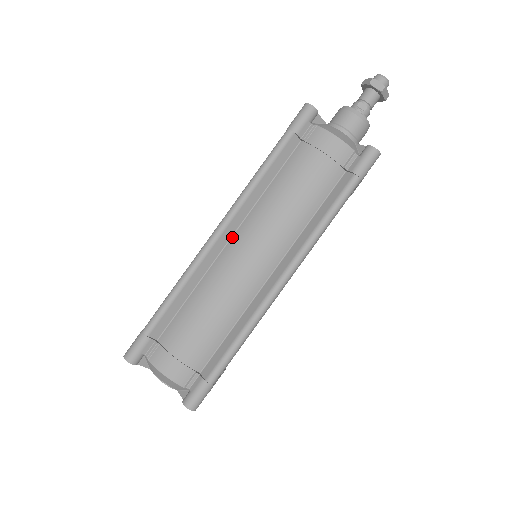
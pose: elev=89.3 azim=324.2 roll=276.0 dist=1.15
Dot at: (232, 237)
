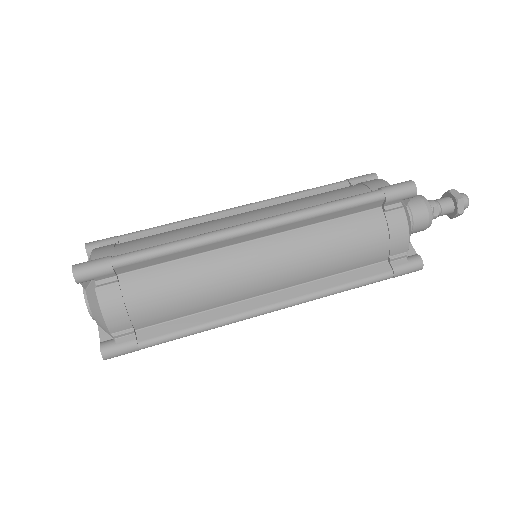
Dot at: (261, 238)
